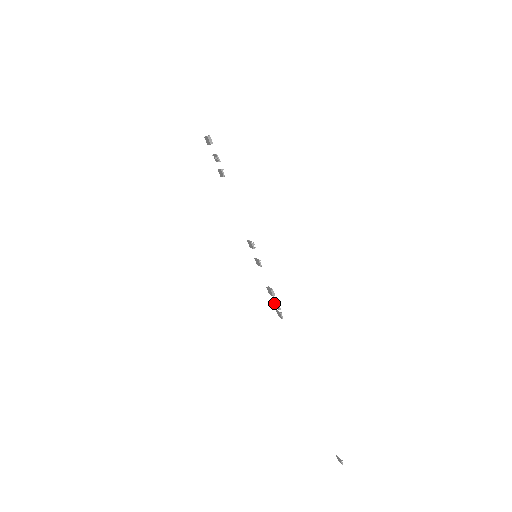
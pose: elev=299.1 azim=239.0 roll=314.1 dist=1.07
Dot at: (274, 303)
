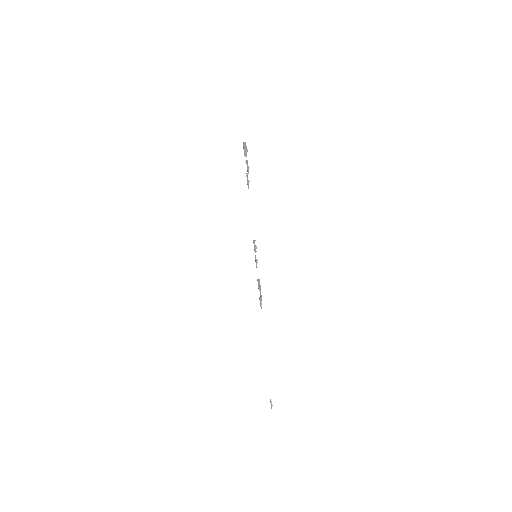
Dot at: (260, 292)
